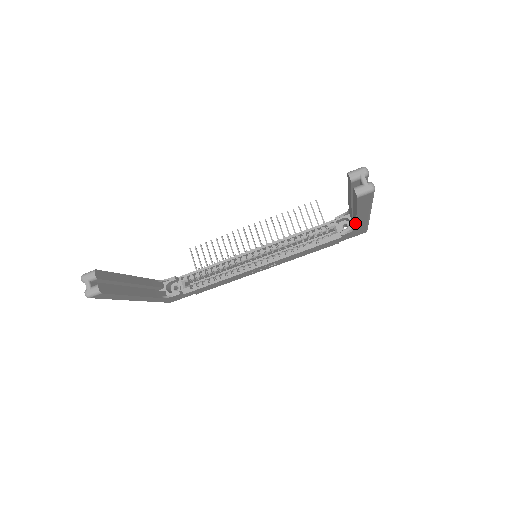
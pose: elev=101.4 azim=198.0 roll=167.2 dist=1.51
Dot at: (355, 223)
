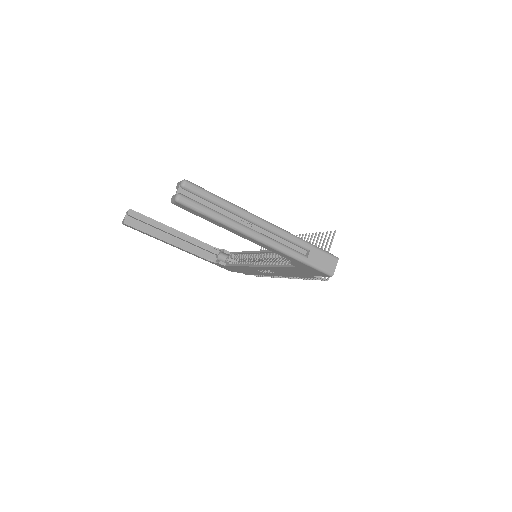
Dot at: occluded
